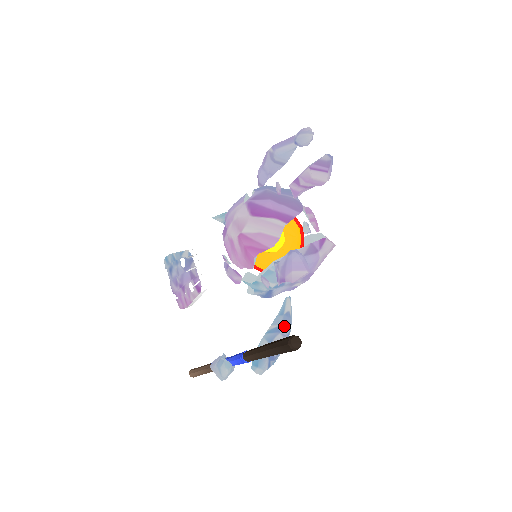
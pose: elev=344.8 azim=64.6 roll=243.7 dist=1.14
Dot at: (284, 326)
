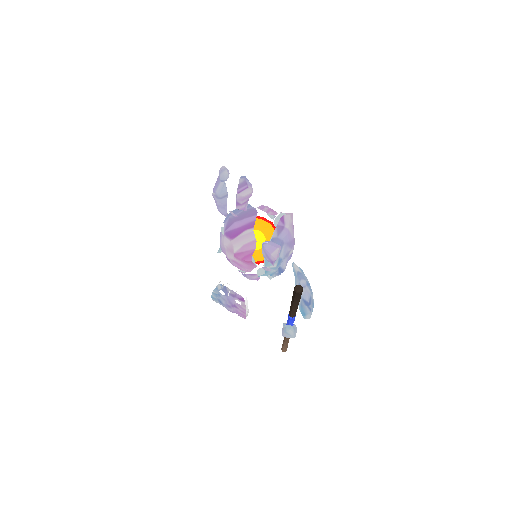
Dot at: (301, 282)
